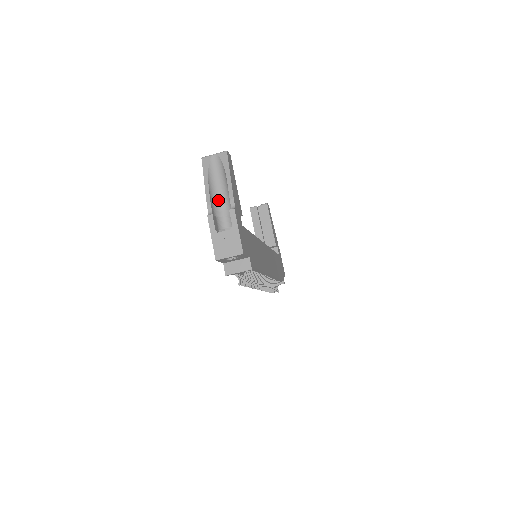
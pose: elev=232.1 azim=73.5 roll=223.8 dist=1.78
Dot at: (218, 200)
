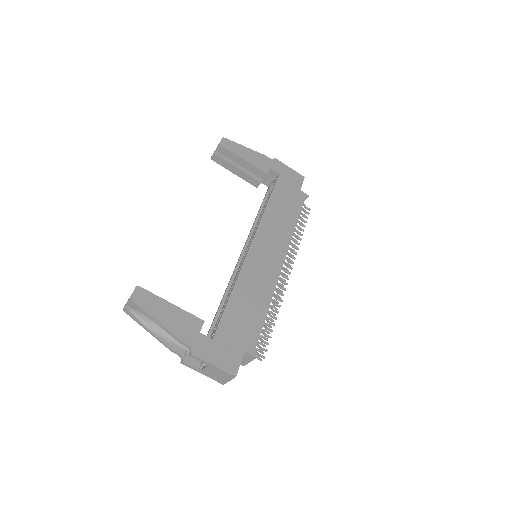
Dot at: occluded
